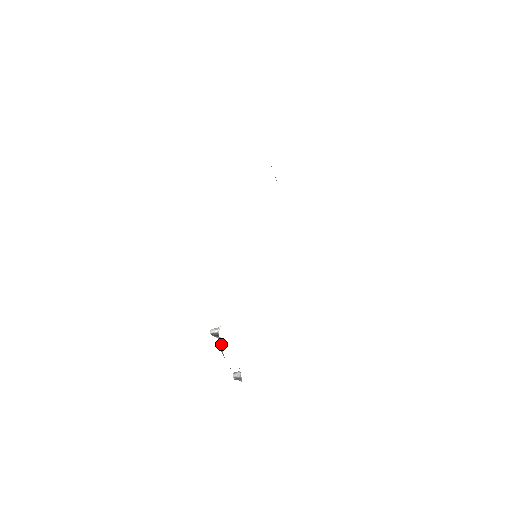
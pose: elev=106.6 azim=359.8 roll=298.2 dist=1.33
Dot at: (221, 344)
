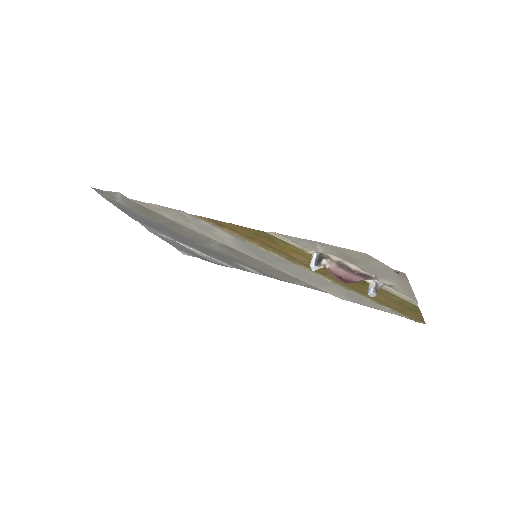
Dot at: (331, 262)
